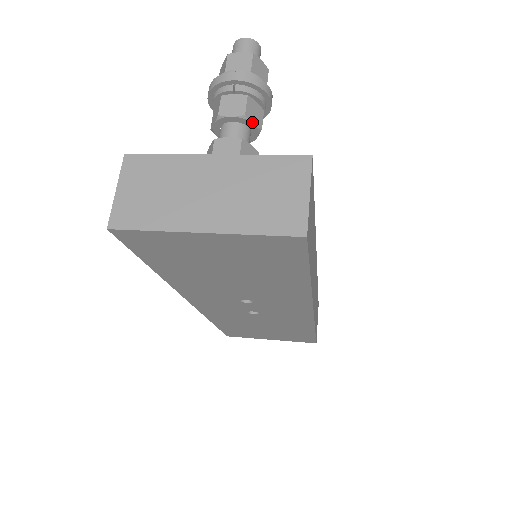
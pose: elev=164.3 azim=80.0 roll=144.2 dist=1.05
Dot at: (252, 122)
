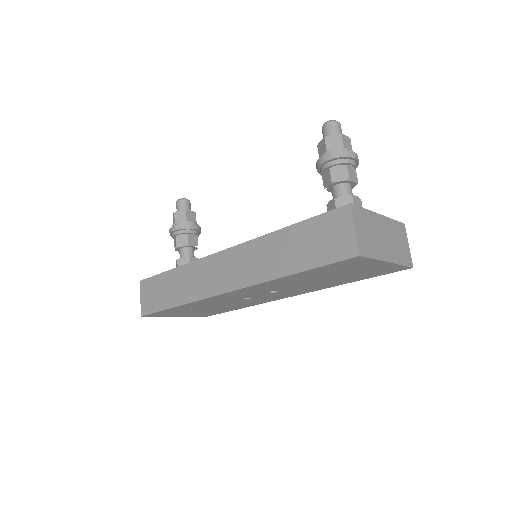
Dot at: occluded
